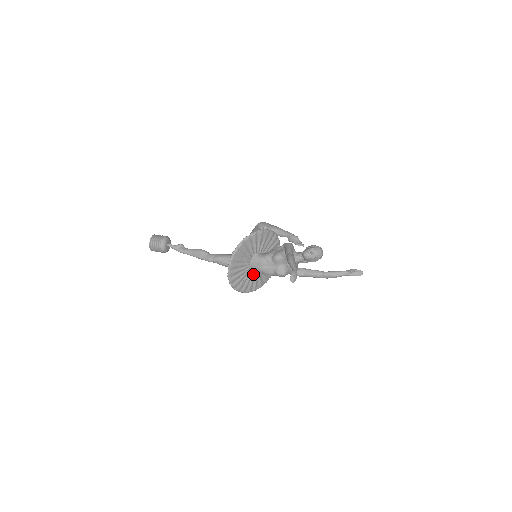
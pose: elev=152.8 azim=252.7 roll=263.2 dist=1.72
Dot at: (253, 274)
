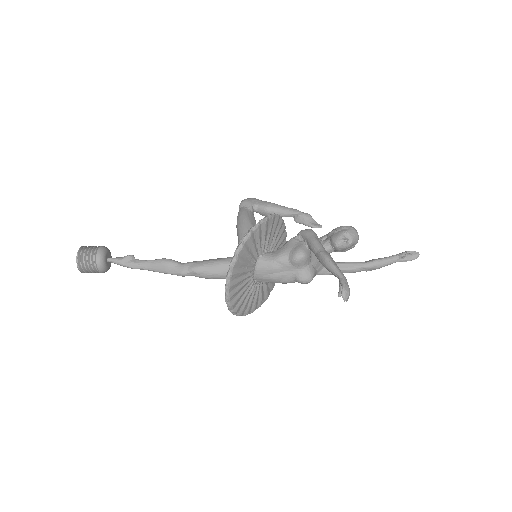
Dot at: (258, 285)
